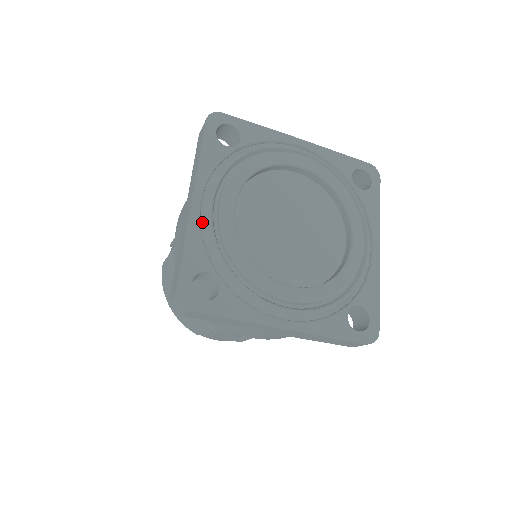
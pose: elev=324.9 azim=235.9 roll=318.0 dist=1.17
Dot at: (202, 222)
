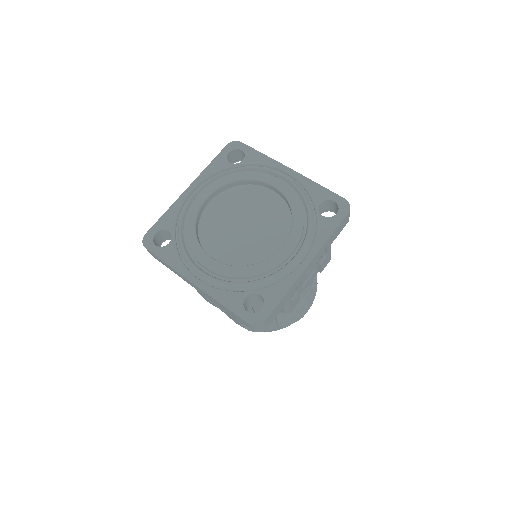
Dot at: occluded
